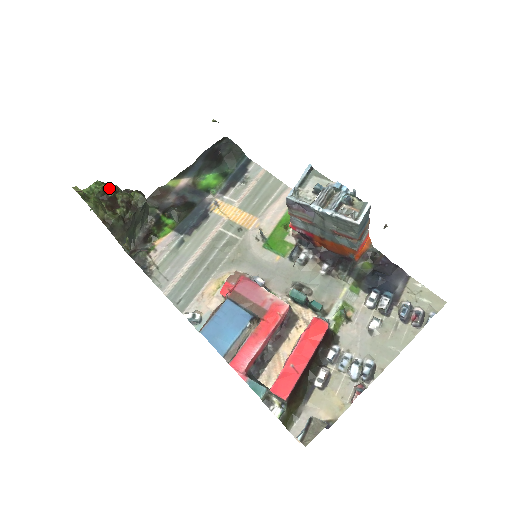
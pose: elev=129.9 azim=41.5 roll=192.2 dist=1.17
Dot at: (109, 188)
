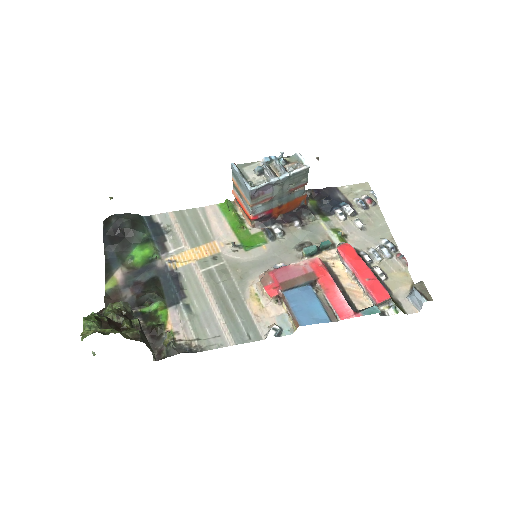
Dot at: (96, 316)
